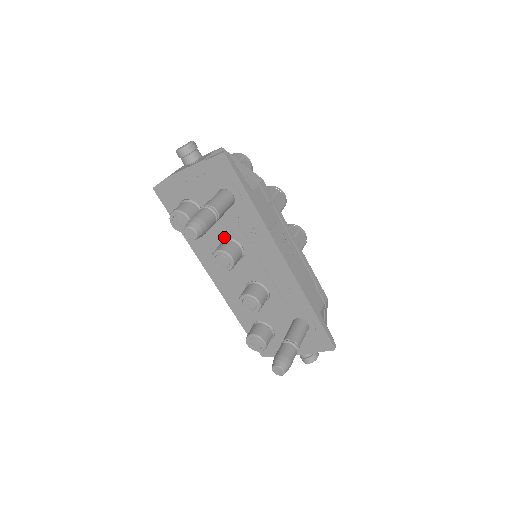
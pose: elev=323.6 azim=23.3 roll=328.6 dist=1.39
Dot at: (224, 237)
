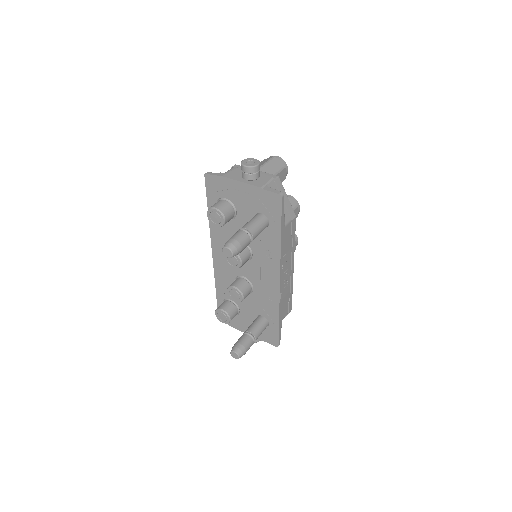
Dot at: occluded
